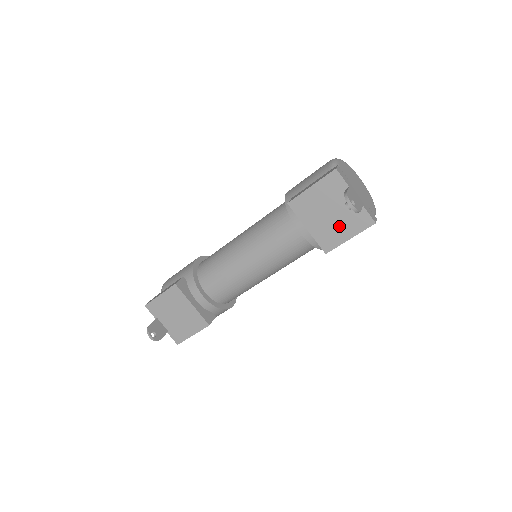
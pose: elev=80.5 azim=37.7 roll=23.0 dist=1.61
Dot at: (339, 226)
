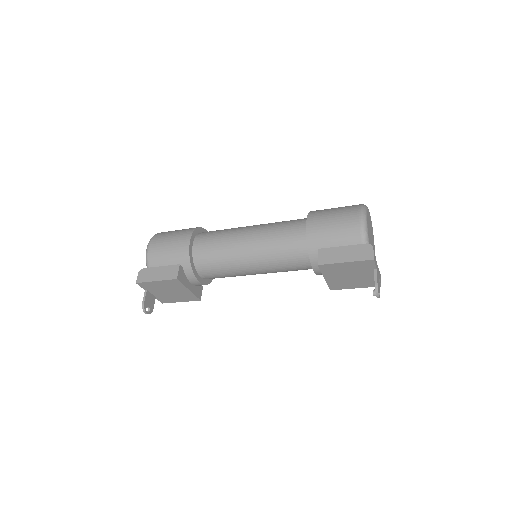
Dot at: (352, 282)
